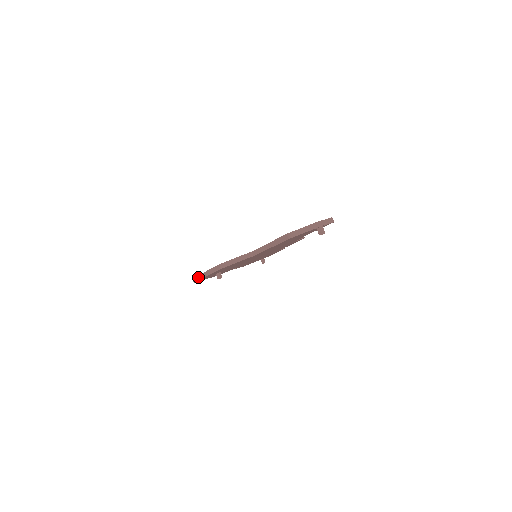
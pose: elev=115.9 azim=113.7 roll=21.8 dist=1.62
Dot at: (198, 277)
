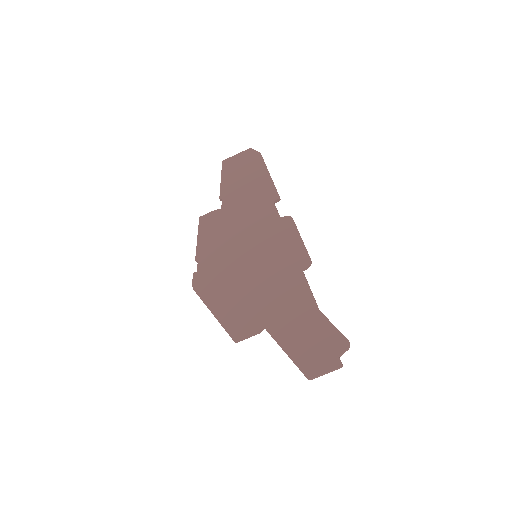
Dot at: occluded
